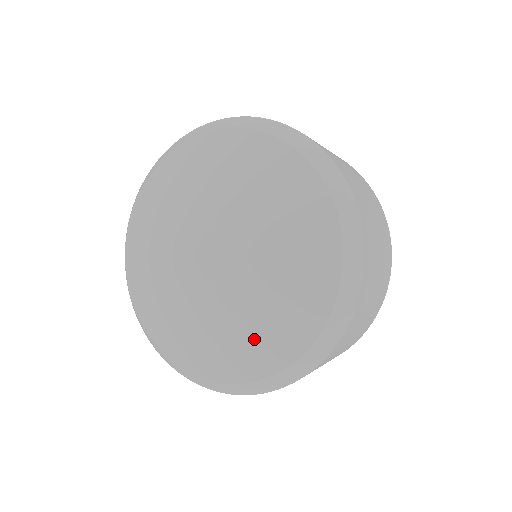
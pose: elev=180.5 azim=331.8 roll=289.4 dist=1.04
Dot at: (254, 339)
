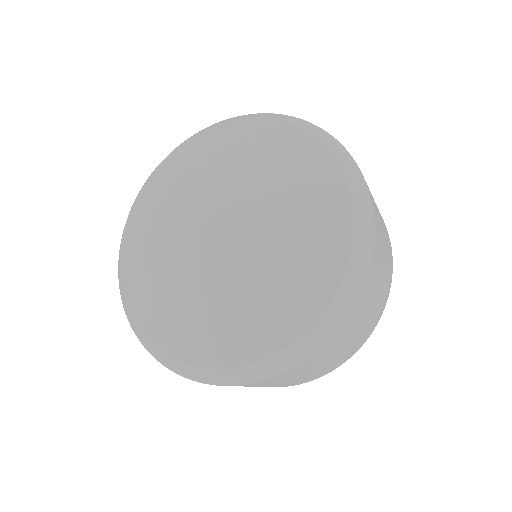
Dot at: (191, 323)
